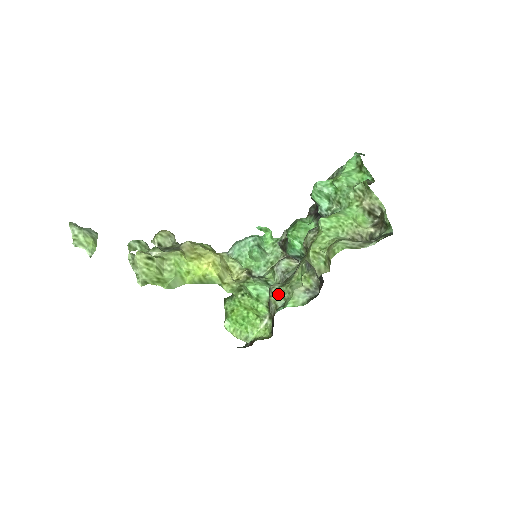
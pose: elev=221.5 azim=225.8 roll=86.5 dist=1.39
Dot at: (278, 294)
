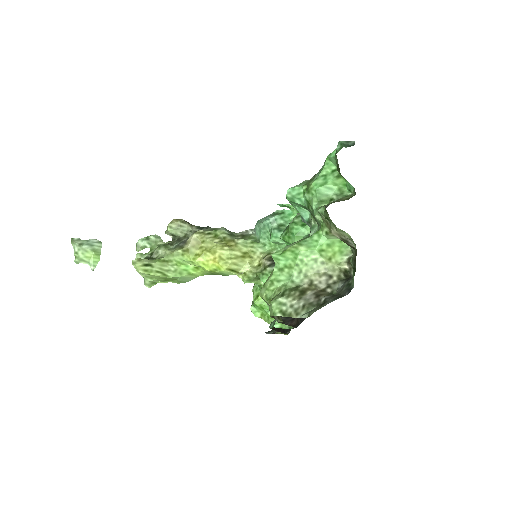
Dot at: occluded
